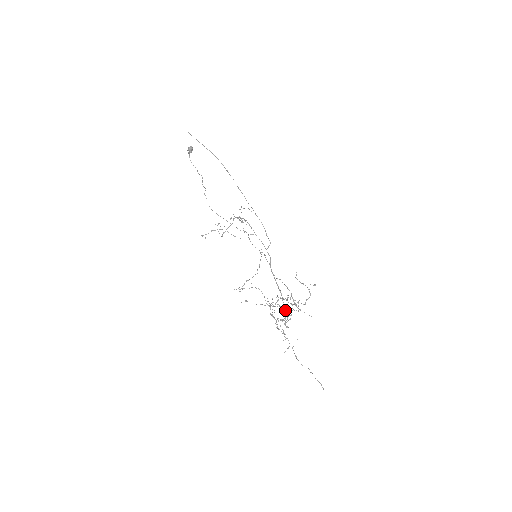
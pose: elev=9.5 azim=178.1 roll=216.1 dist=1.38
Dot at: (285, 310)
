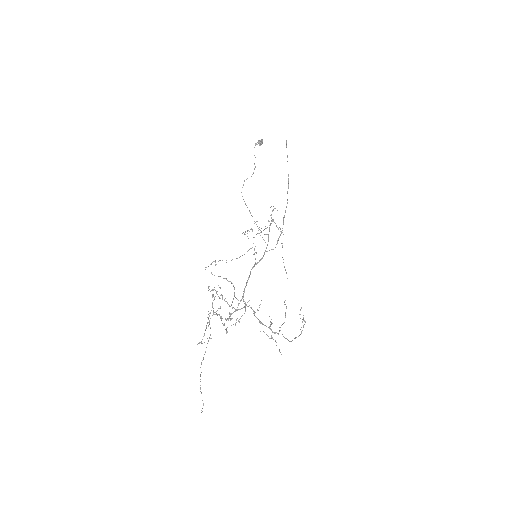
Dot at: occluded
